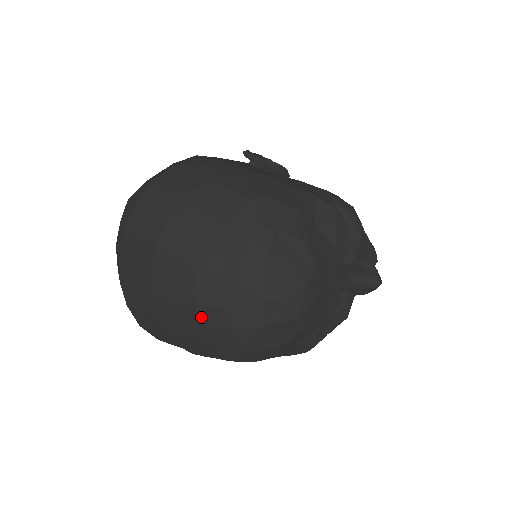
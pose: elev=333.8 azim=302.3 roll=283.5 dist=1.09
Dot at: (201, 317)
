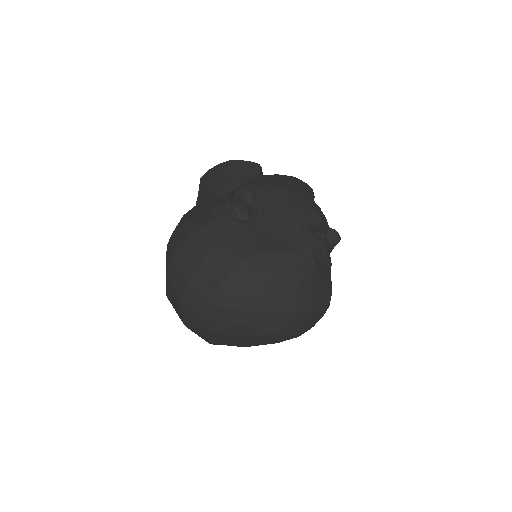
Dot at: occluded
